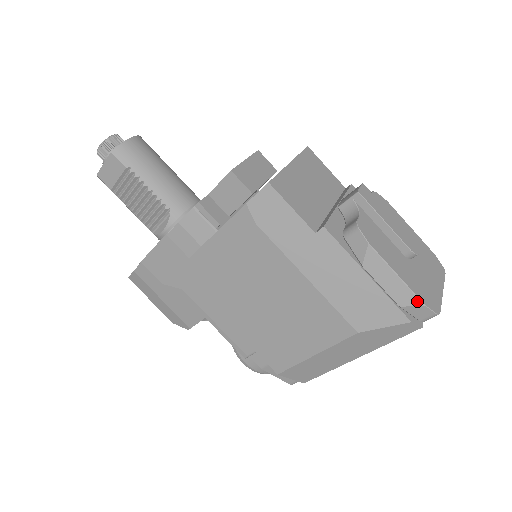
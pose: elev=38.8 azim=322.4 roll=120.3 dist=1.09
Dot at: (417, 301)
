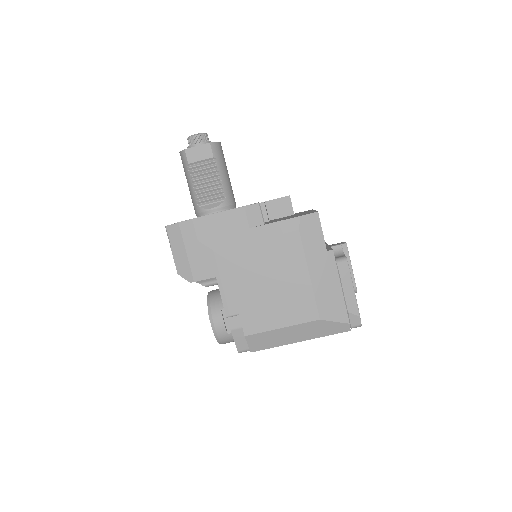
Dot at: (358, 312)
